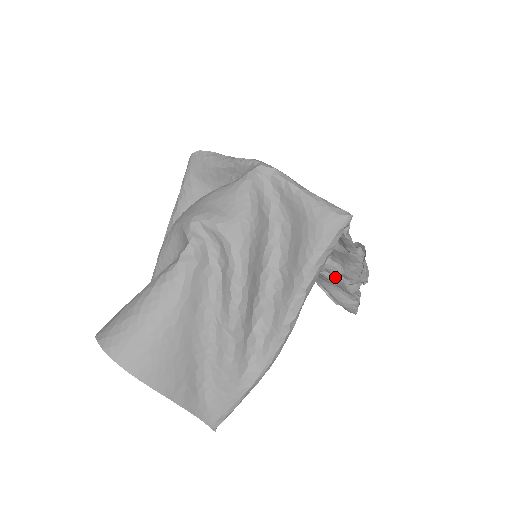
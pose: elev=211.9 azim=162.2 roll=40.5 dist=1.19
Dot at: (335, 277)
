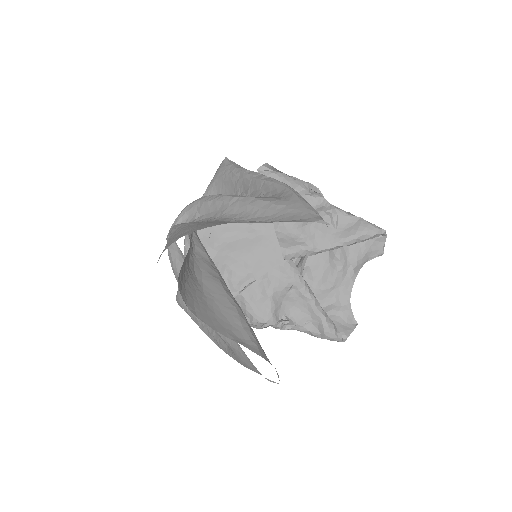
Dot at: occluded
